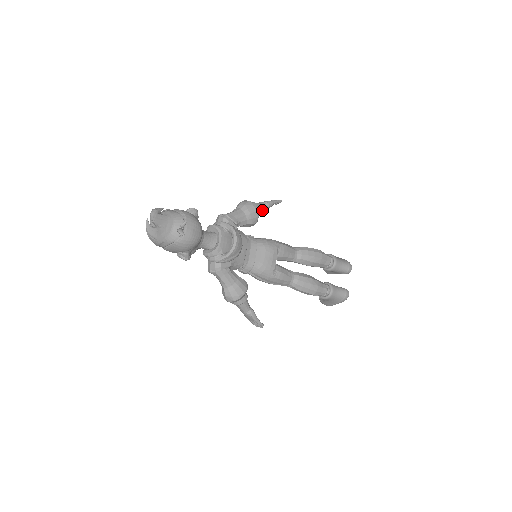
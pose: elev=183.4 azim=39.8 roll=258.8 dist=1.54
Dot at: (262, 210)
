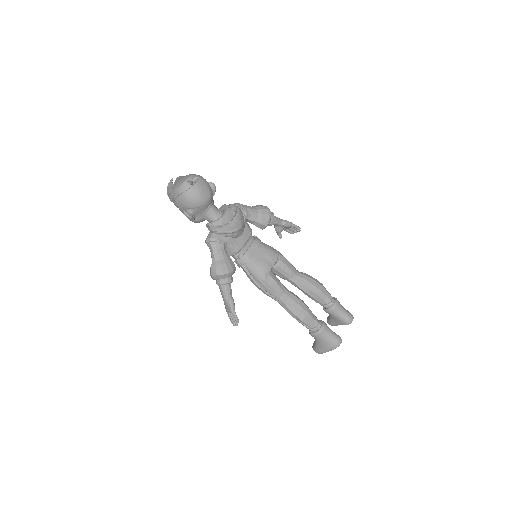
Dot at: (277, 223)
